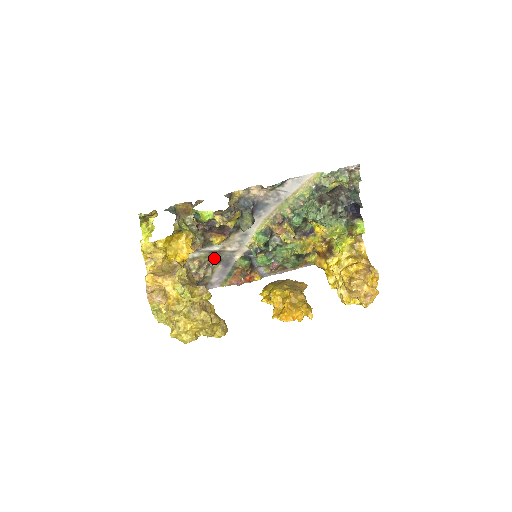
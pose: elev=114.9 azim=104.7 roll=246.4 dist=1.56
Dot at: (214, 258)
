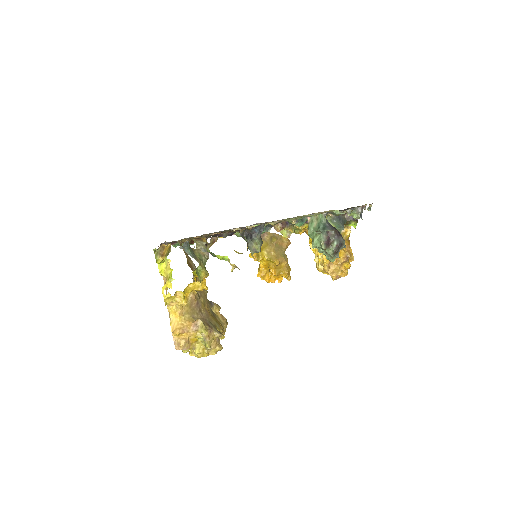
Dot at: (213, 233)
